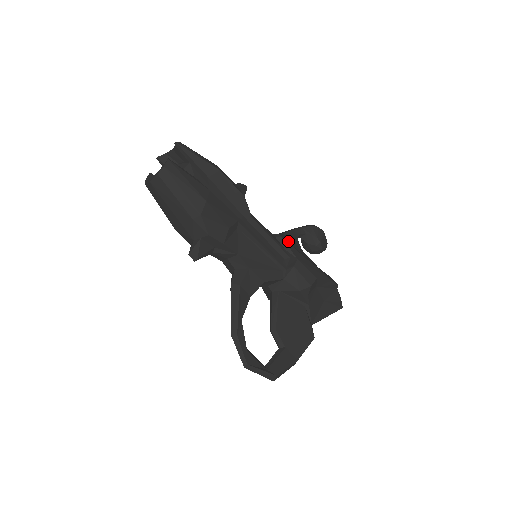
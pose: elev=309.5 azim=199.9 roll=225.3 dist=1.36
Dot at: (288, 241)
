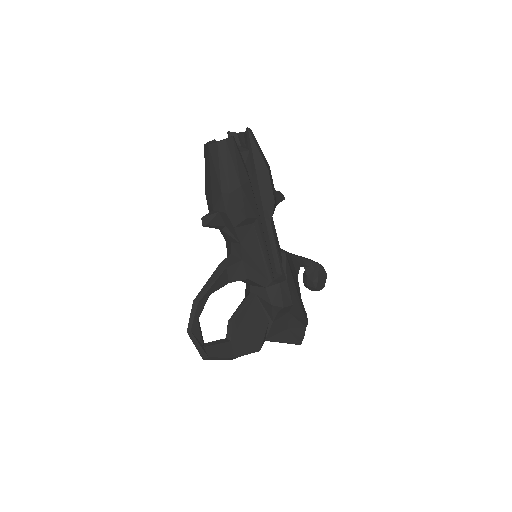
Dot at: (290, 262)
